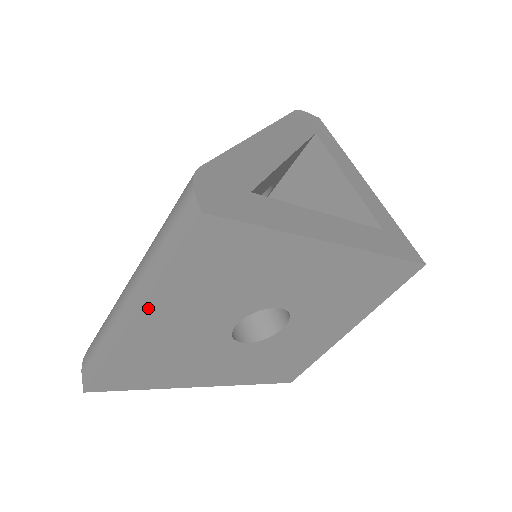
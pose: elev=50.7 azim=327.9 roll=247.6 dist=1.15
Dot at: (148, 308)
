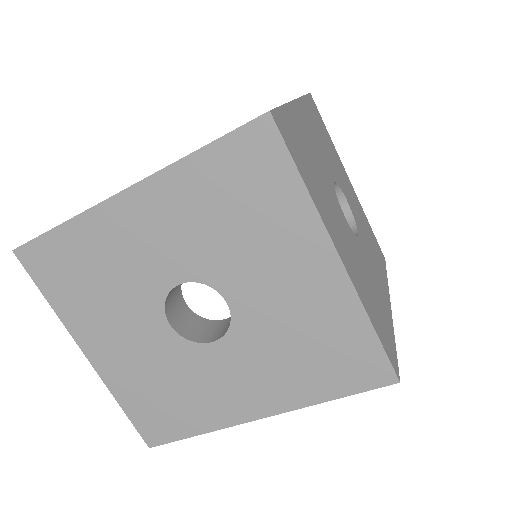
Dot at: (82, 341)
